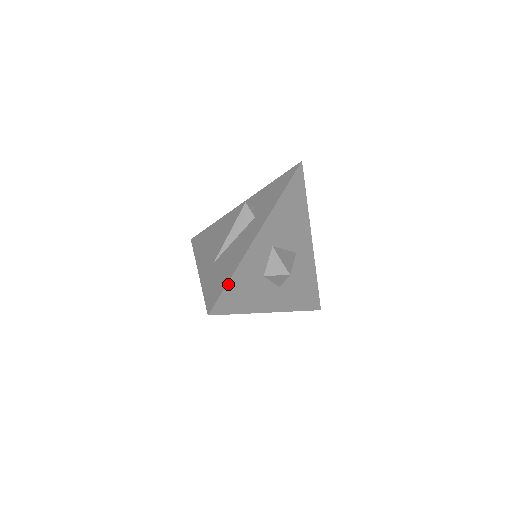
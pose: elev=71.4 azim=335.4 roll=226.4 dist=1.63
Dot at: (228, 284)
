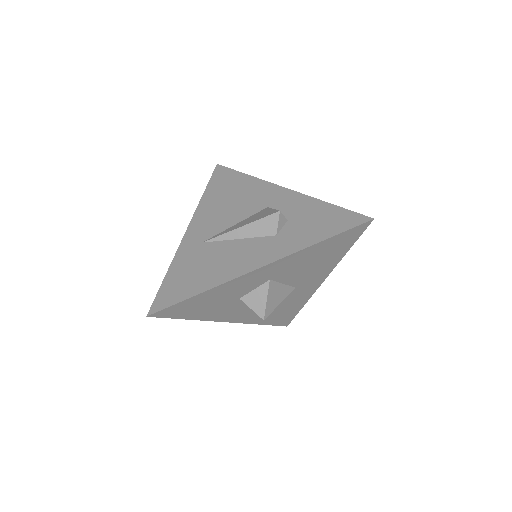
Dot at: (189, 299)
